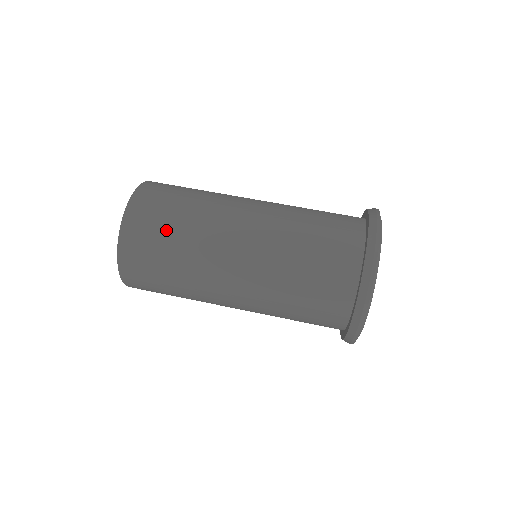
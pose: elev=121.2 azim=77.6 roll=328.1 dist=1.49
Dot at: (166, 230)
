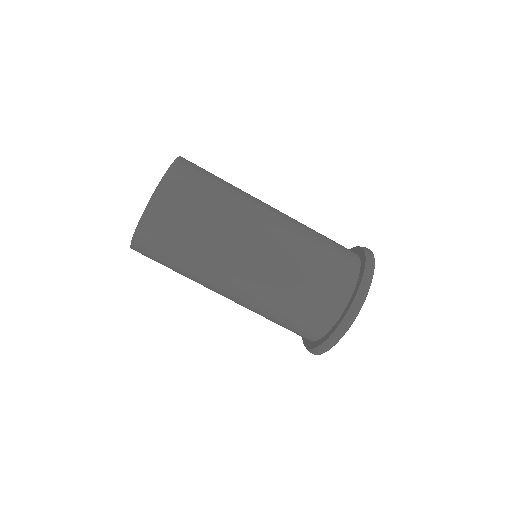
Dot at: (169, 262)
